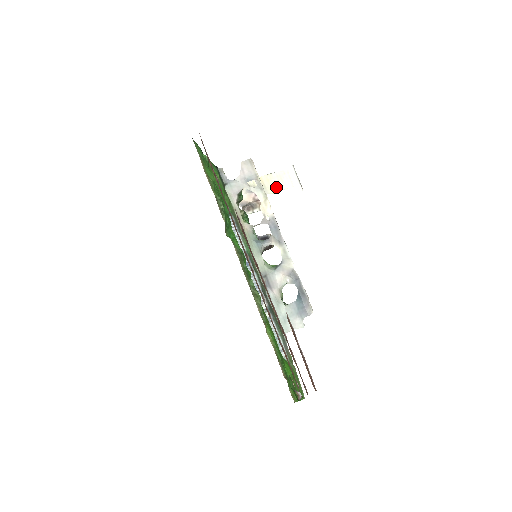
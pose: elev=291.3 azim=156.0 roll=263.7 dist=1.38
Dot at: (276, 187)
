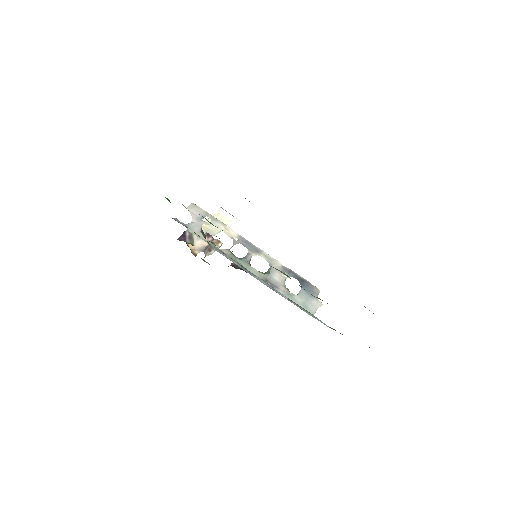
Dot at: occluded
